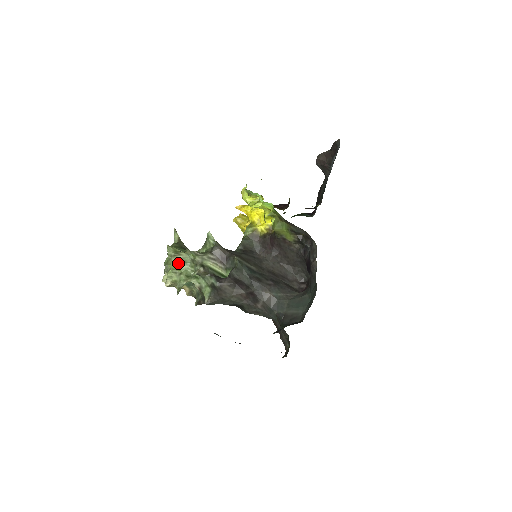
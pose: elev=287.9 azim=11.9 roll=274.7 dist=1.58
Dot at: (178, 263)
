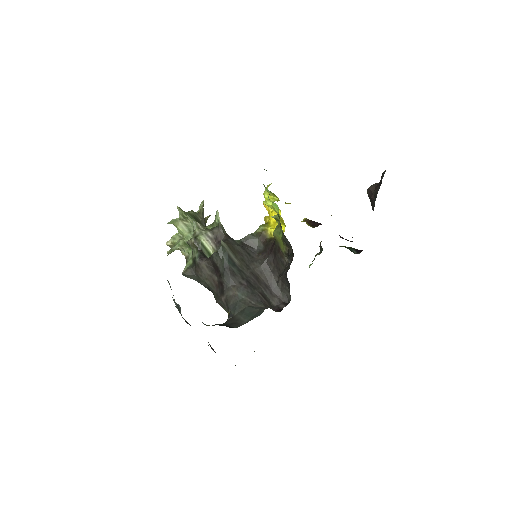
Dot at: (184, 228)
